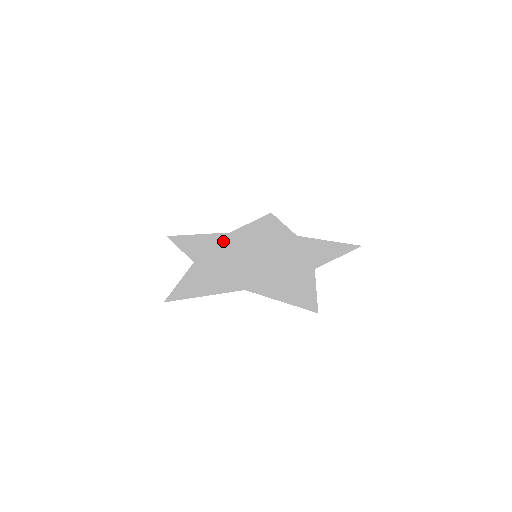
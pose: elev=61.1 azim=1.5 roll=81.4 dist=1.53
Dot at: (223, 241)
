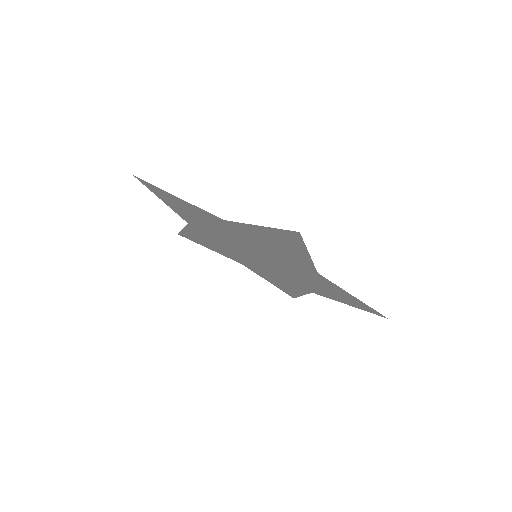
Dot at: (229, 253)
